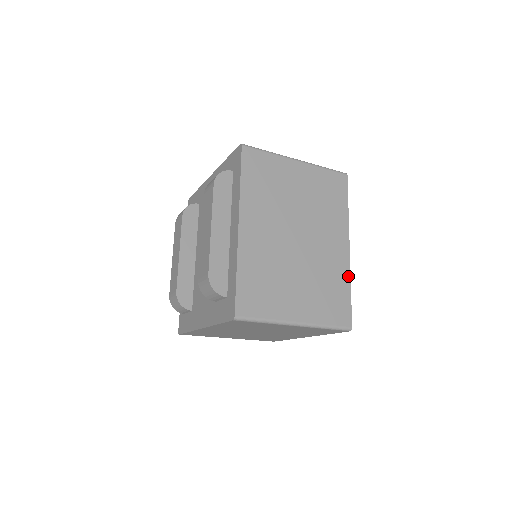
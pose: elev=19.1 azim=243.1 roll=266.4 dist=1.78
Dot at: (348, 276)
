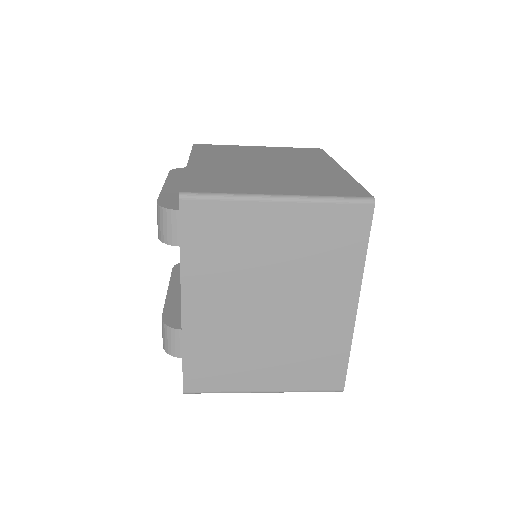
Dot at: (349, 177)
